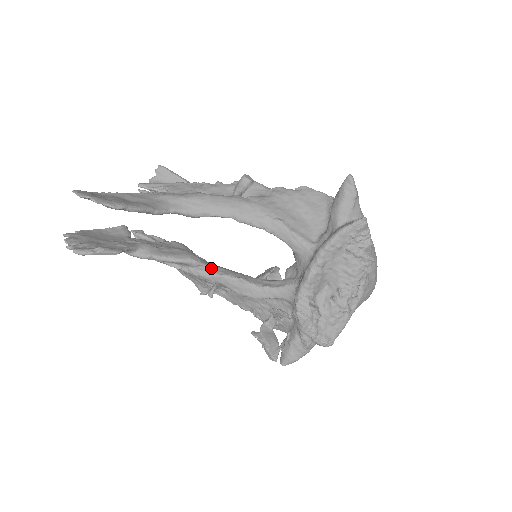
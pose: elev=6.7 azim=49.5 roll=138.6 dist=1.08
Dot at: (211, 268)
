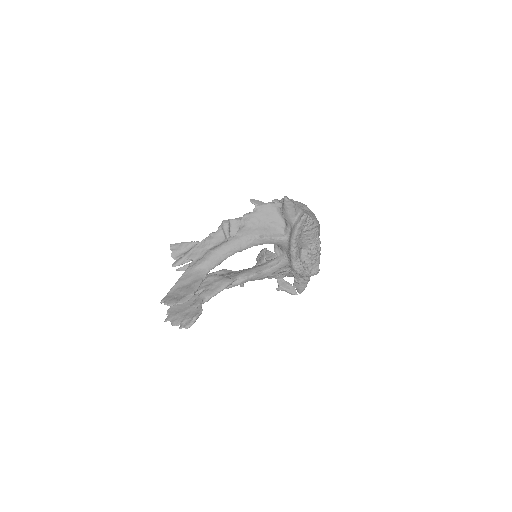
Dot at: (239, 278)
